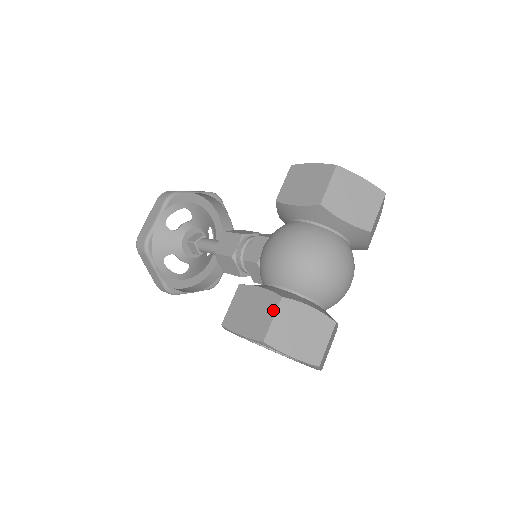
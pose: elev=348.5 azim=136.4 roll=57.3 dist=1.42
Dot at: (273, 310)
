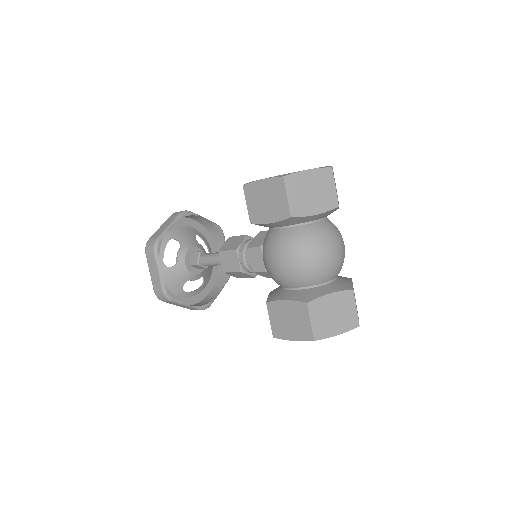
Dot at: (306, 315)
